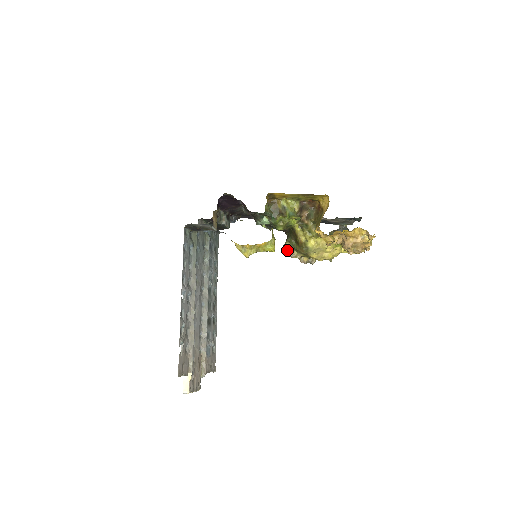
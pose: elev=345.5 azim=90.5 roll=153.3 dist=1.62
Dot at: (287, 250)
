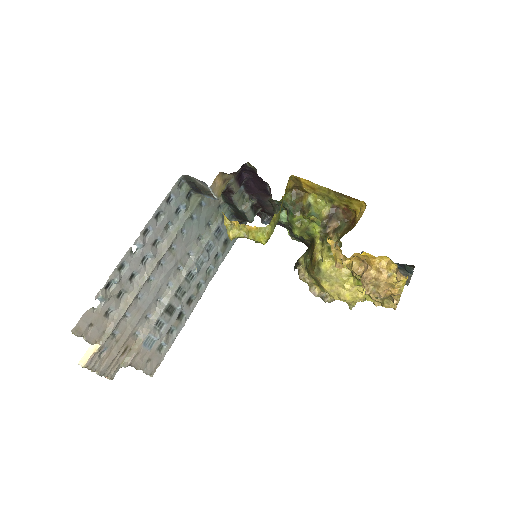
Dot at: (299, 268)
